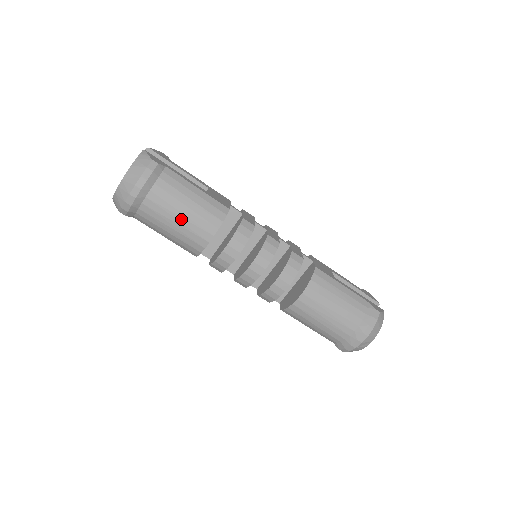
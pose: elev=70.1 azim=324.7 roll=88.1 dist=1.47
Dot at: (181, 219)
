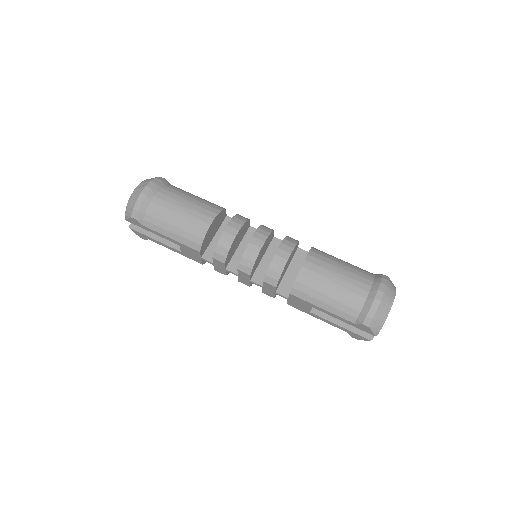
Dot at: (184, 209)
